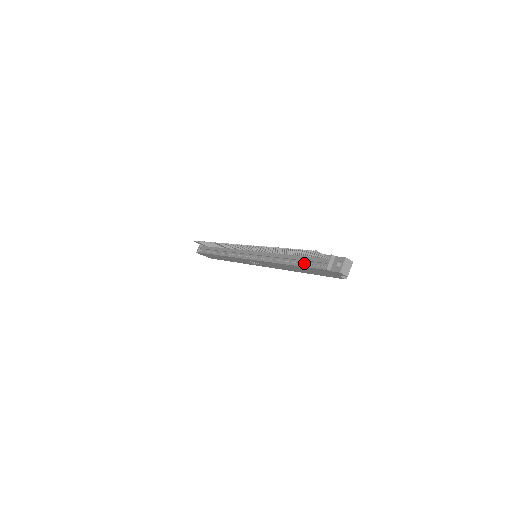
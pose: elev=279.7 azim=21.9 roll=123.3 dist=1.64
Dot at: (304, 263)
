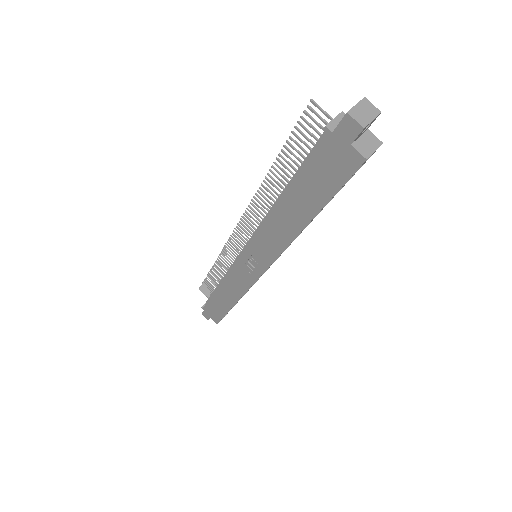
Dot at: (300, 171)
